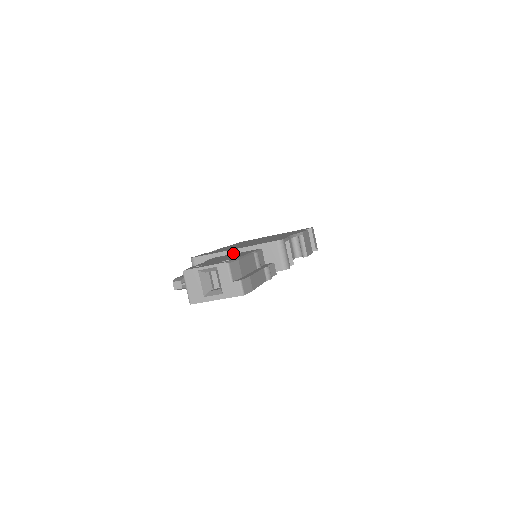
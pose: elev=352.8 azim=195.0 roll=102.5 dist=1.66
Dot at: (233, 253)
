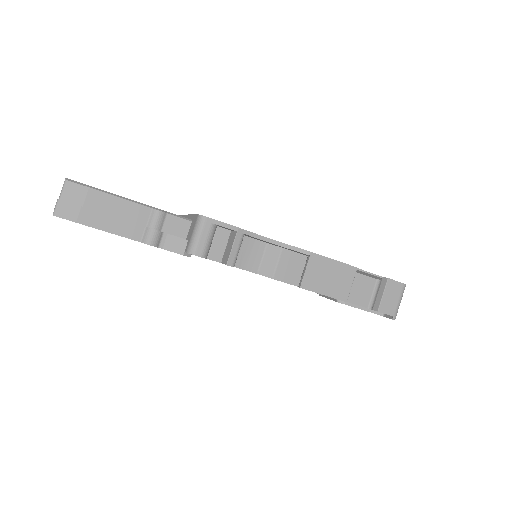
Dot at: occluded
